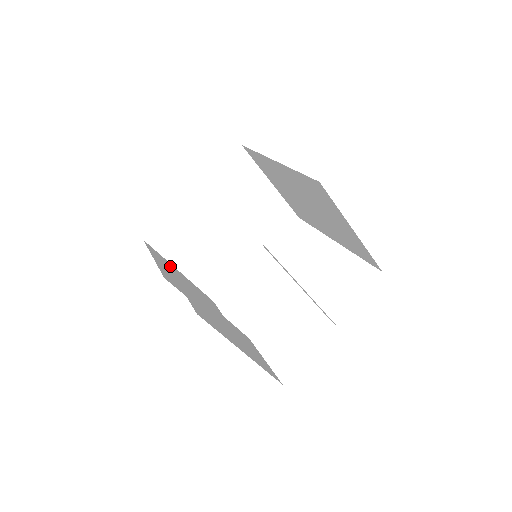
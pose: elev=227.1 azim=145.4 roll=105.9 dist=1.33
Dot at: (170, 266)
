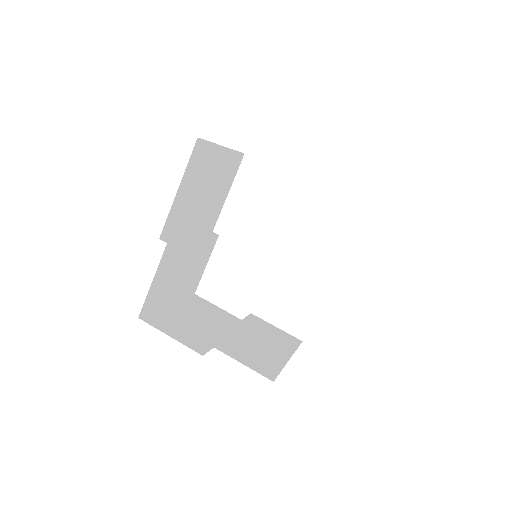
Dot at: (208, 160)
